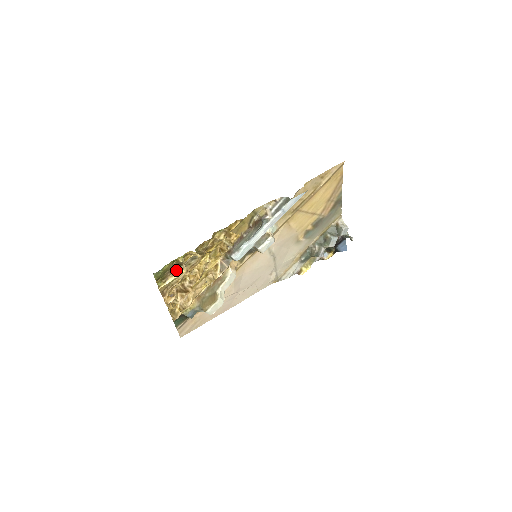
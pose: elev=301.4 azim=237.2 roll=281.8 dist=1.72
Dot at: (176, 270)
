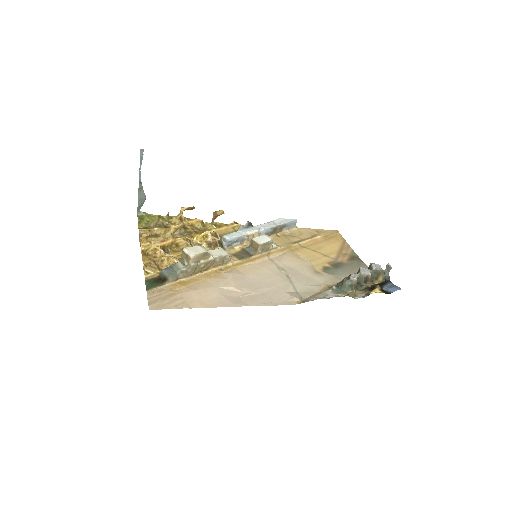
Dot at: occluded
